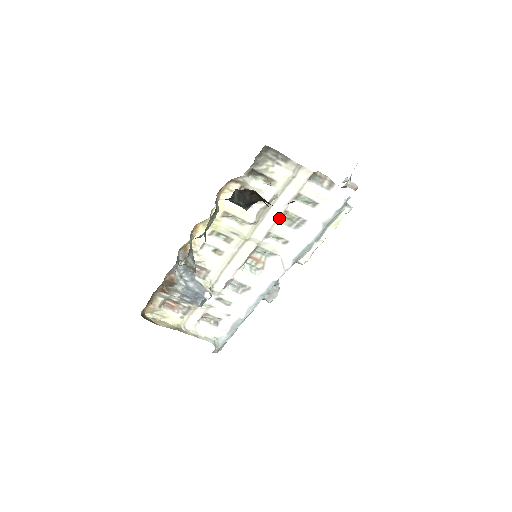
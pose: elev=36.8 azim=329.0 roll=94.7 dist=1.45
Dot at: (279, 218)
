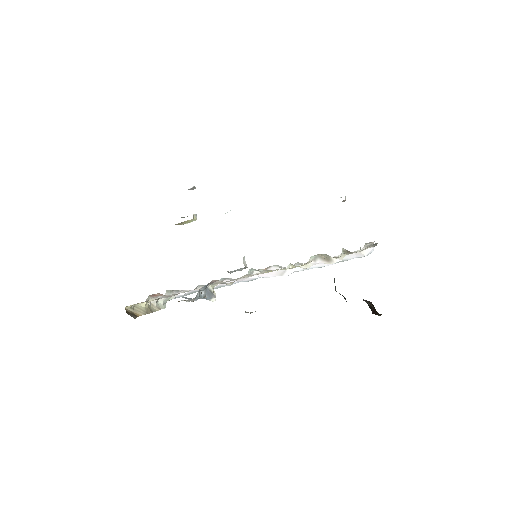
Dot at: occluded
